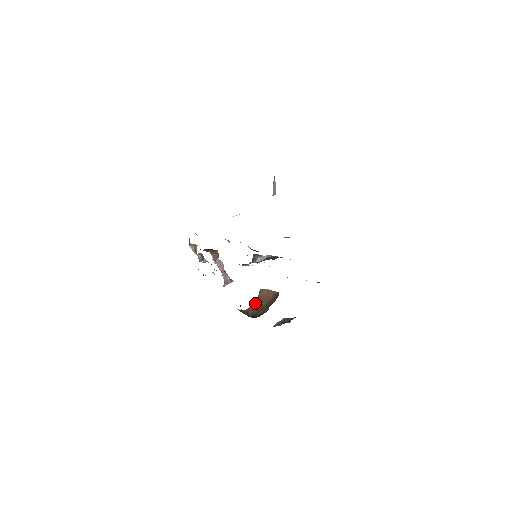
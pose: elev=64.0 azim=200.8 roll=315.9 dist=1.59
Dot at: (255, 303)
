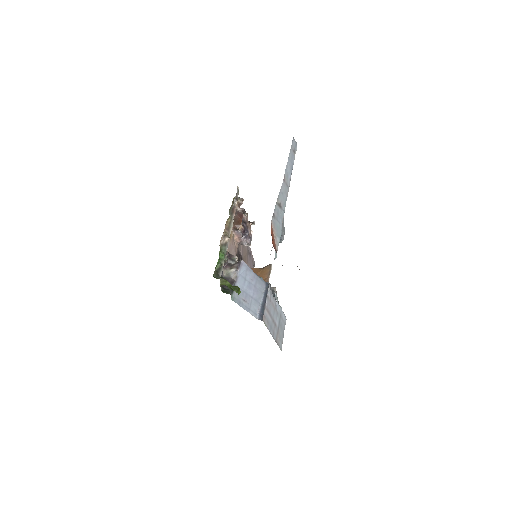
Dot at: (254, 270)
